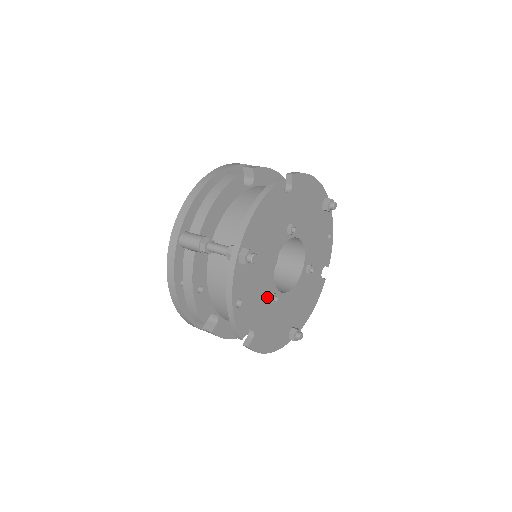
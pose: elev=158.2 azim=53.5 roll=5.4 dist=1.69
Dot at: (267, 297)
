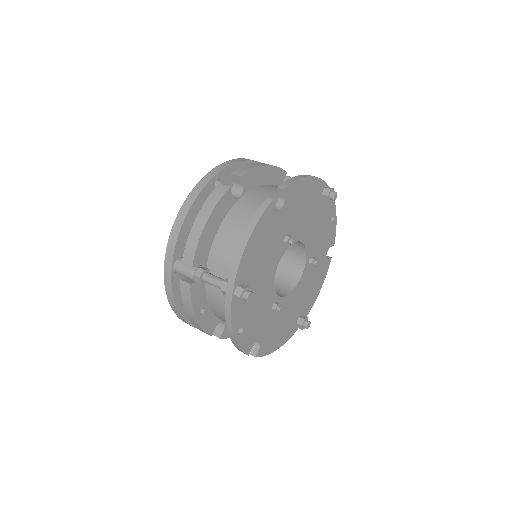
Dot at: (269, 309)
